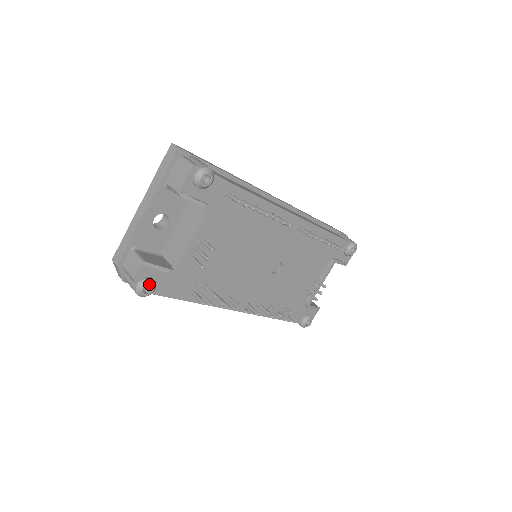
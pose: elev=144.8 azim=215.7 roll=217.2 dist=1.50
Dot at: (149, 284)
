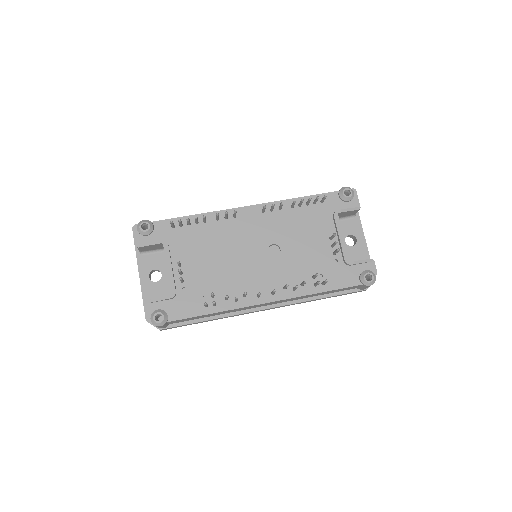
Dot at: (157, 313)
